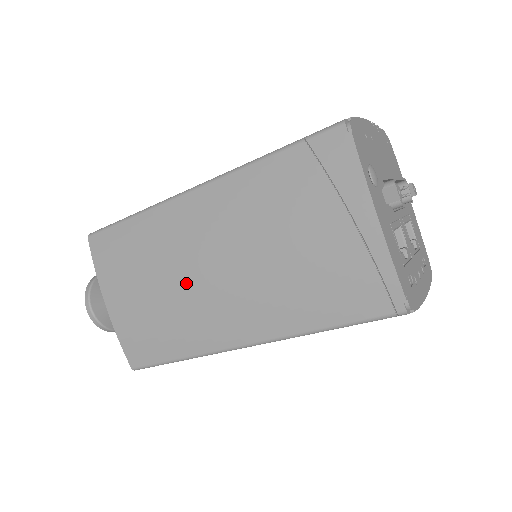
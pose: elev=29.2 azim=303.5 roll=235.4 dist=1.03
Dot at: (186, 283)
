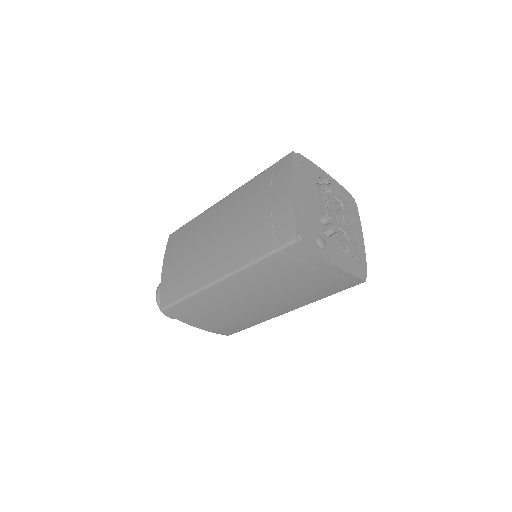
Dot at: (242, 309)
